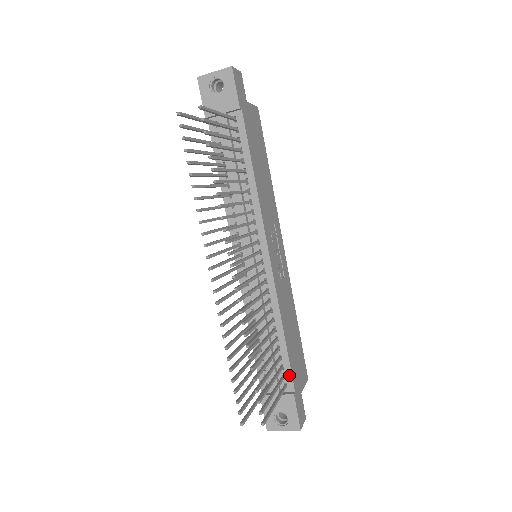
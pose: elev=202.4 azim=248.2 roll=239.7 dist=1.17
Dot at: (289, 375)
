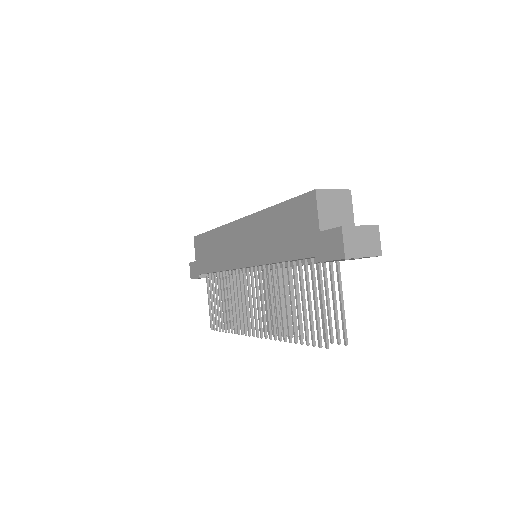
Dot at: occluded
